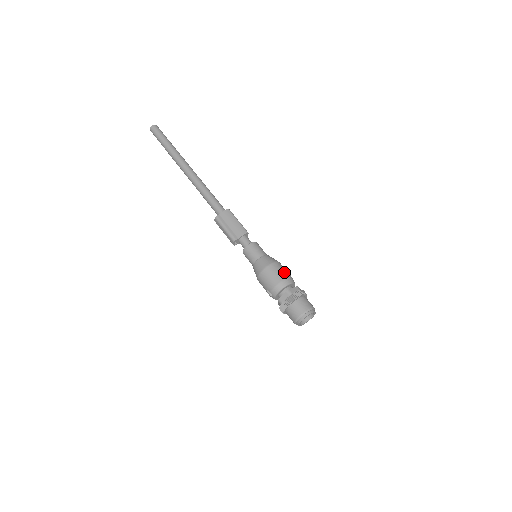
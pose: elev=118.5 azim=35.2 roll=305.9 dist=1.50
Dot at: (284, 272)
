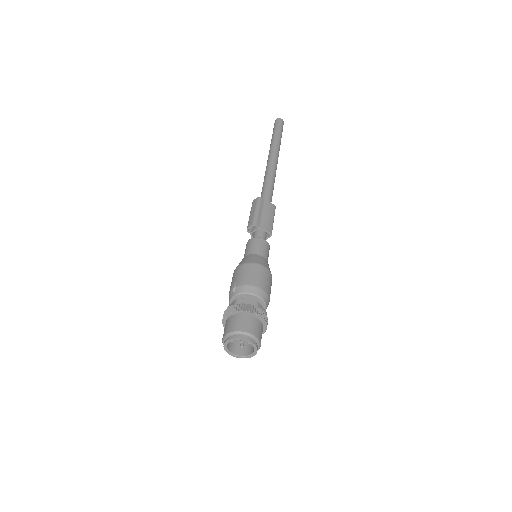
Dot at: (270, 288)
